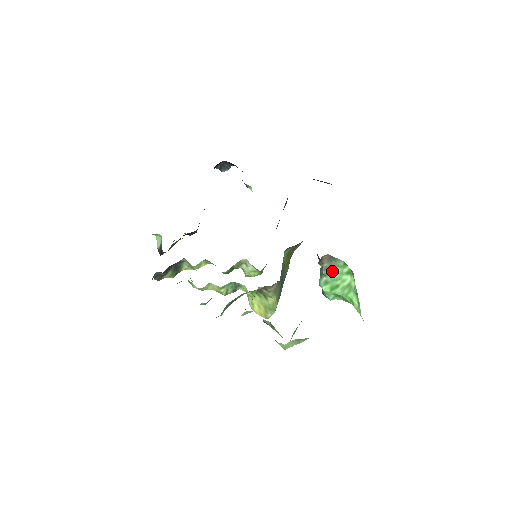
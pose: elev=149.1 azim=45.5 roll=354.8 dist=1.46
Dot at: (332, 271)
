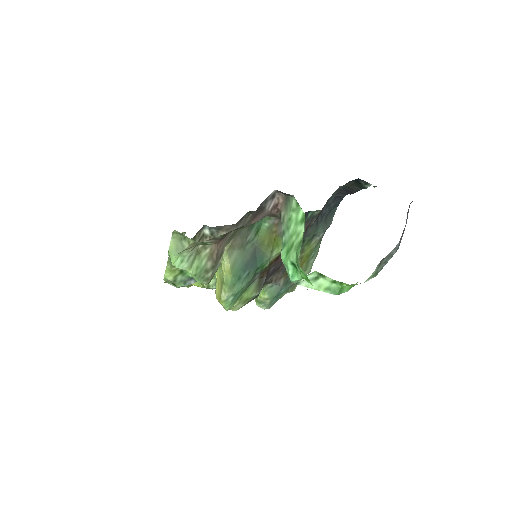
Dot at: (288, 222)
